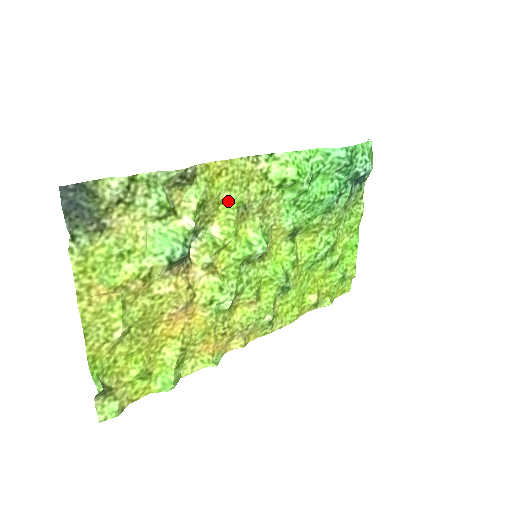
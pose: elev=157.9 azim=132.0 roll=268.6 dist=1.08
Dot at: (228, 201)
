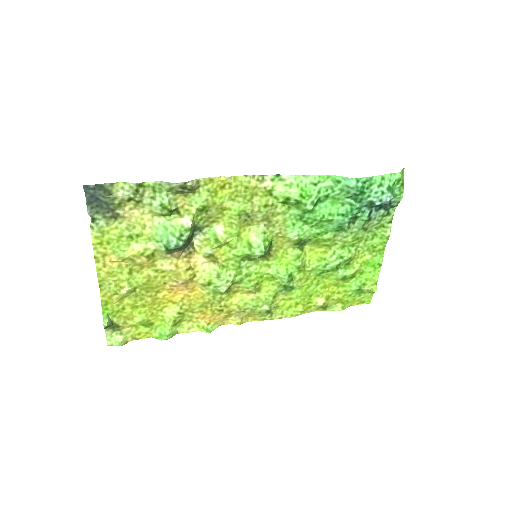
Dot at: (231, 209)
